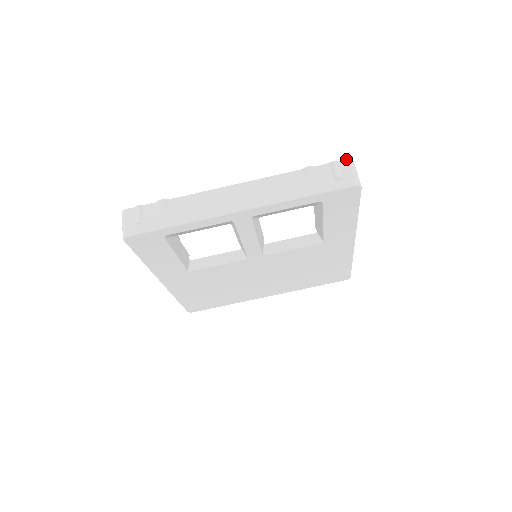
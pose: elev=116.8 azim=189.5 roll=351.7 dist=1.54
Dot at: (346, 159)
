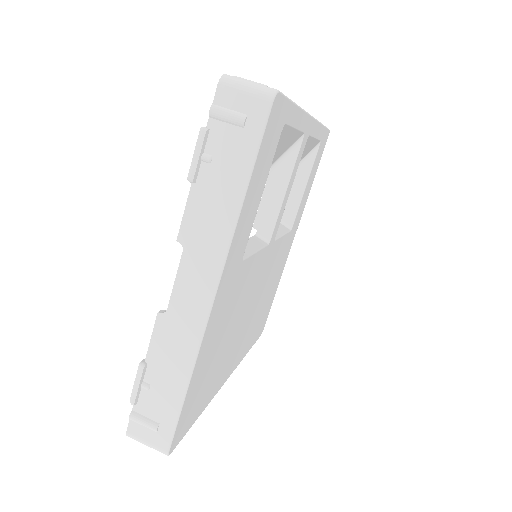
Dot at: occluded
